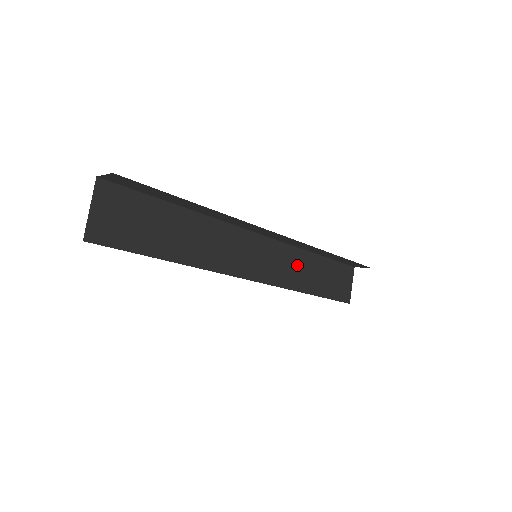
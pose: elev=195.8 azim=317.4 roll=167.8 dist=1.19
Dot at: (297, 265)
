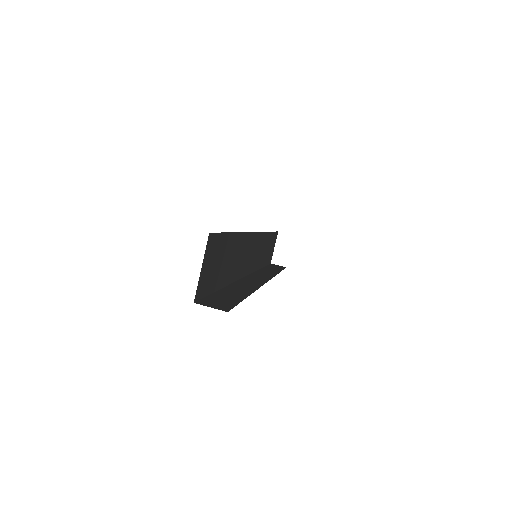
Dot at: (262, 247)
